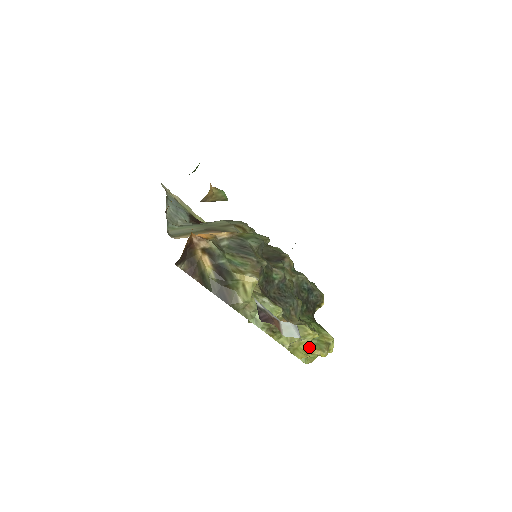
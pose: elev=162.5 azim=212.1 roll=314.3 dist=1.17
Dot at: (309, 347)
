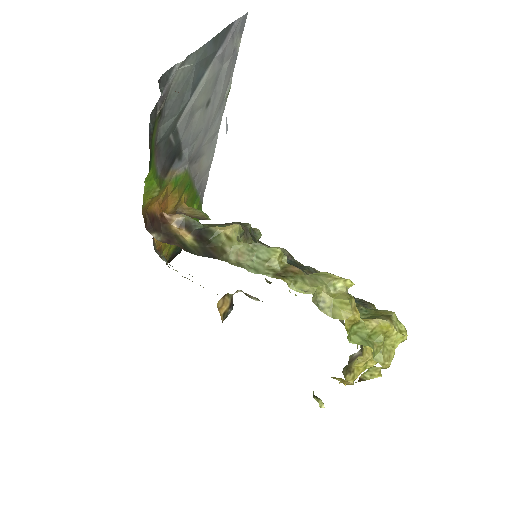
Dot at: (346, 296)
